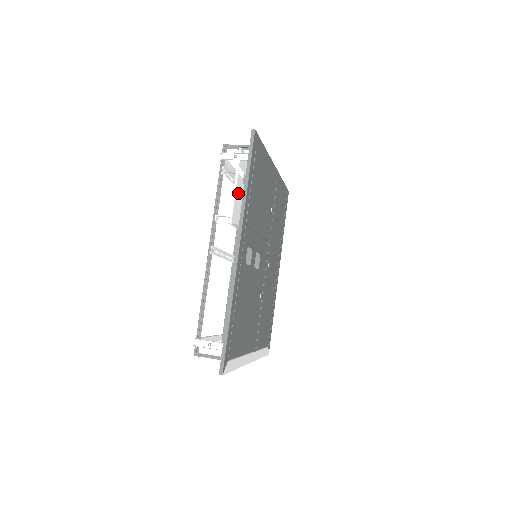
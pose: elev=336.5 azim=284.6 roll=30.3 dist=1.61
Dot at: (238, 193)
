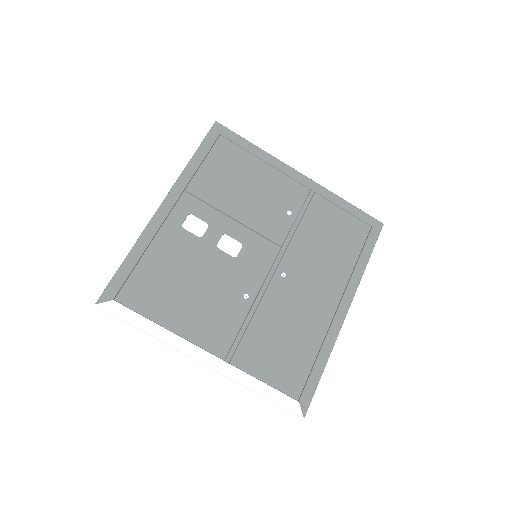
Dot at: occluded
